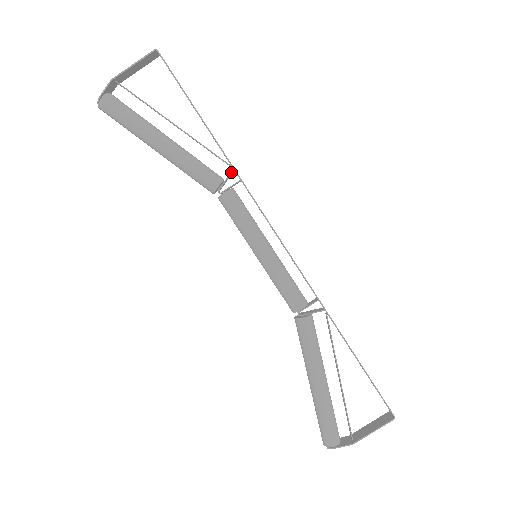
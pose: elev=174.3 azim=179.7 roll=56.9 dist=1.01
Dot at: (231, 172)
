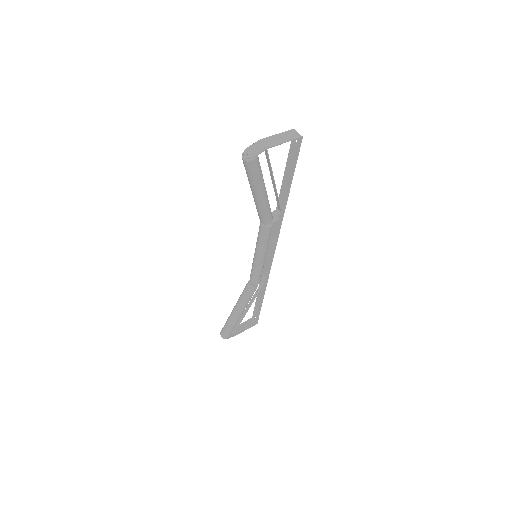
Dot at: (279, 215)
